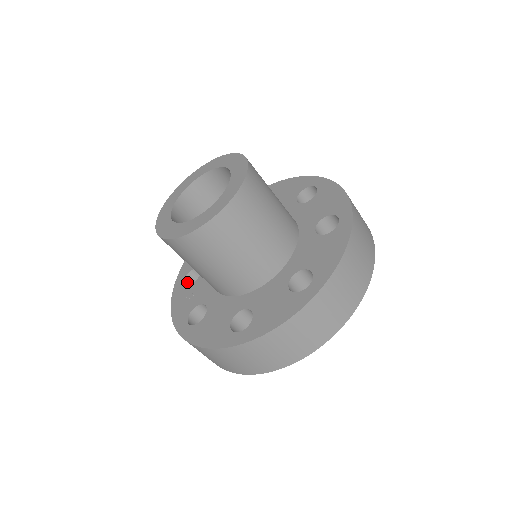
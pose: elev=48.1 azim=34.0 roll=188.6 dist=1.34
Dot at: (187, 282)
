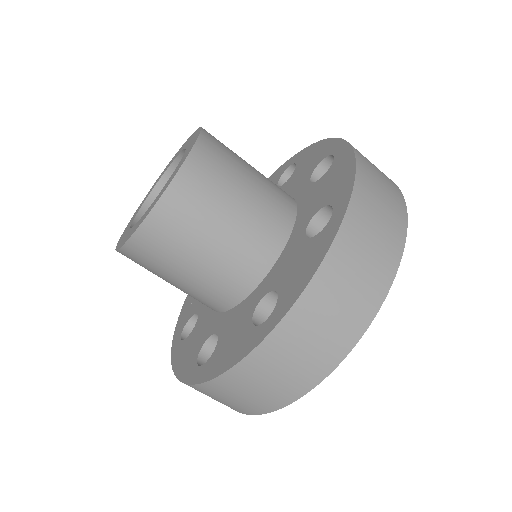
Dot at: occluded
